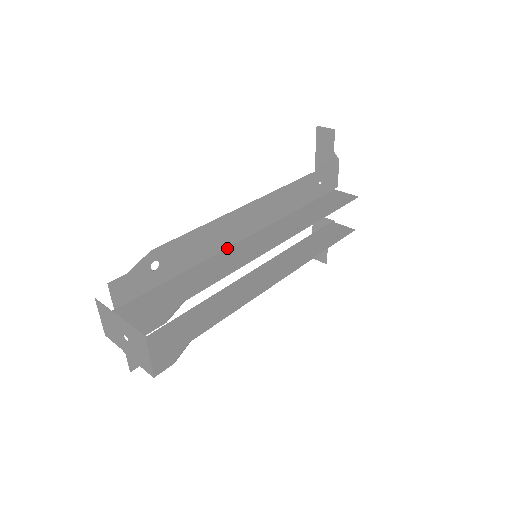
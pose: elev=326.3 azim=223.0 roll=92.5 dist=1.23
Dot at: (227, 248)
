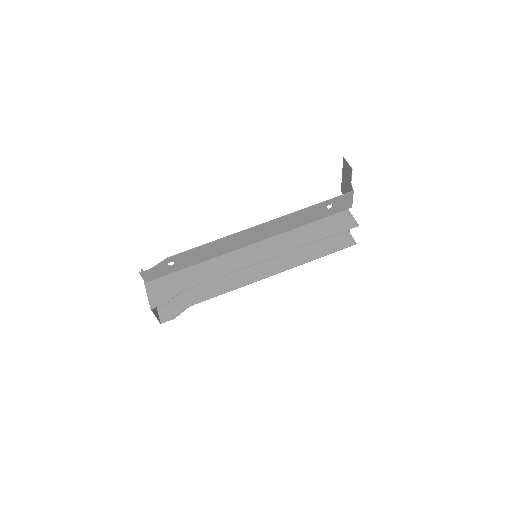
Dot at: (230, 252)
